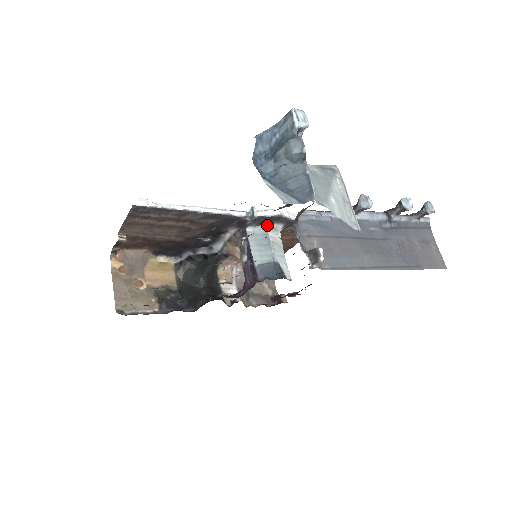
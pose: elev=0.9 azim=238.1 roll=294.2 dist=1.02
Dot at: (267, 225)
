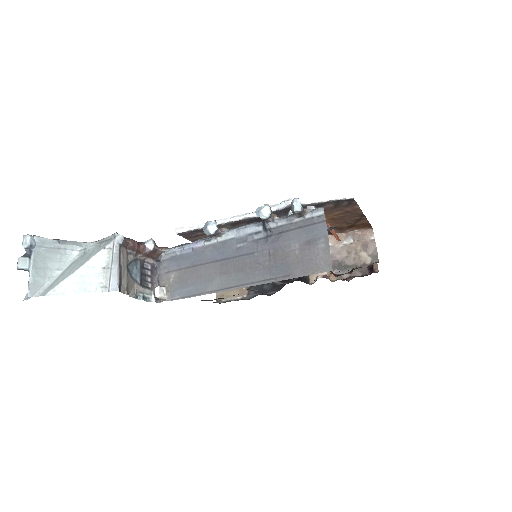
Dot at: occluded
